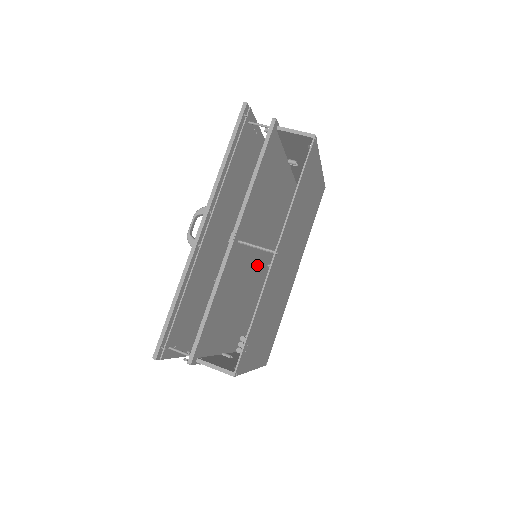
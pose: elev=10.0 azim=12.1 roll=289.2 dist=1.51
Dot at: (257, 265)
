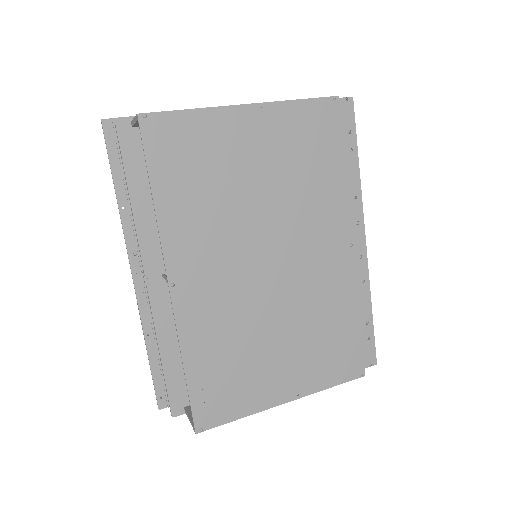
Dot at: occluded
